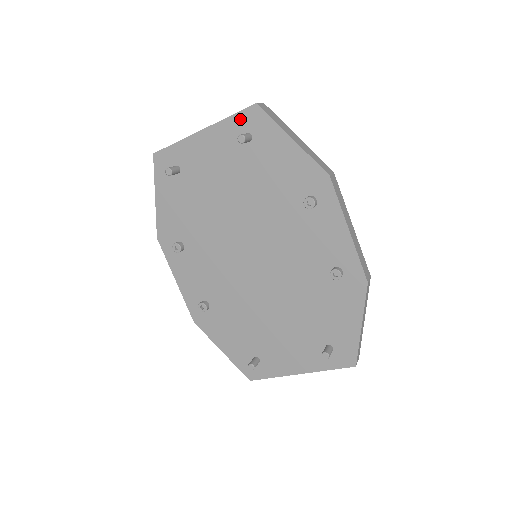
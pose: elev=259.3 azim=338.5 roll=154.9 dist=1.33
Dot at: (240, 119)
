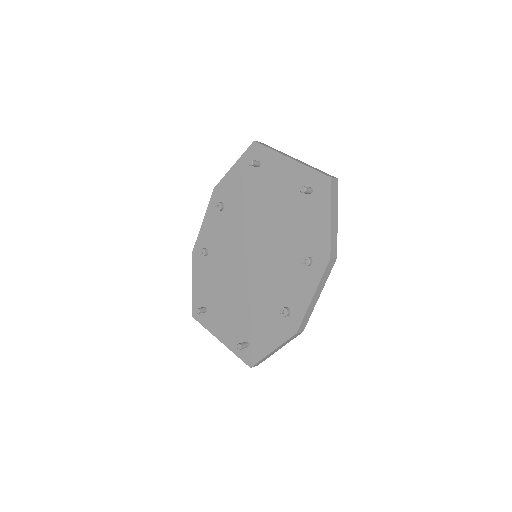
Dot at: (315, 176)
